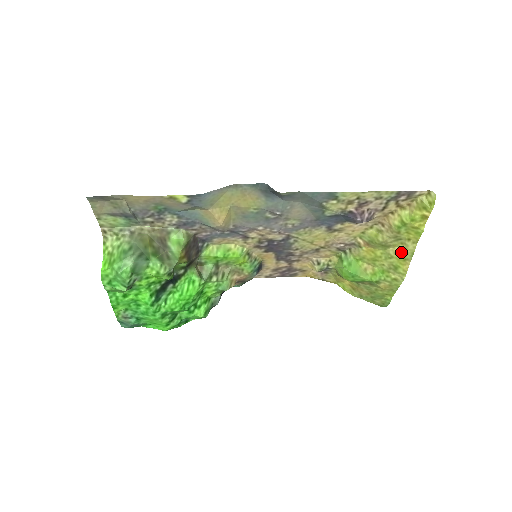
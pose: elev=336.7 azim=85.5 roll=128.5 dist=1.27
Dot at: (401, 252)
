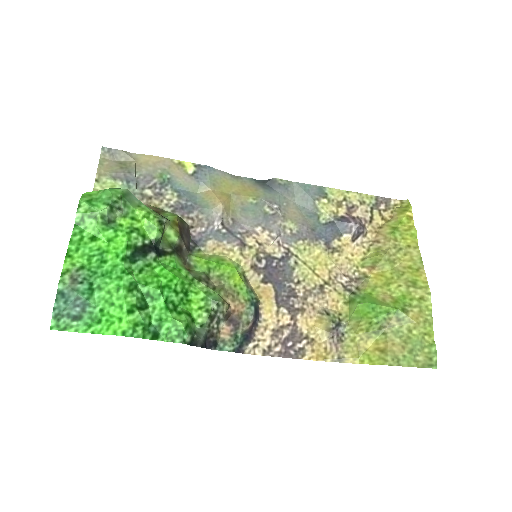
Dot at: (409, 264)
